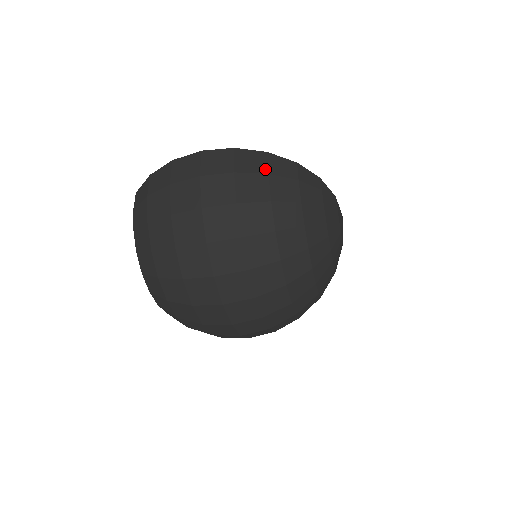
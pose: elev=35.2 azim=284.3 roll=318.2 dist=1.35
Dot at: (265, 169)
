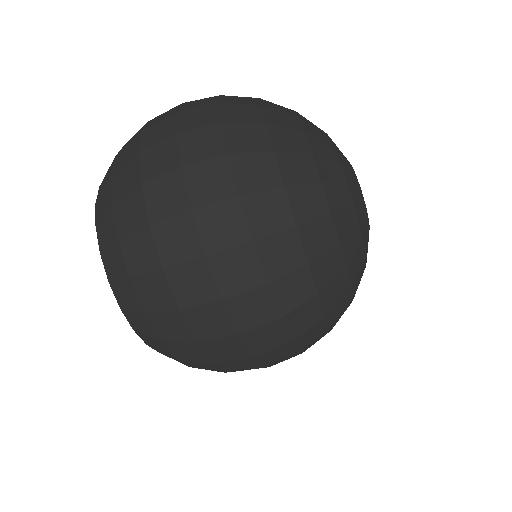
Dot at: occluded
